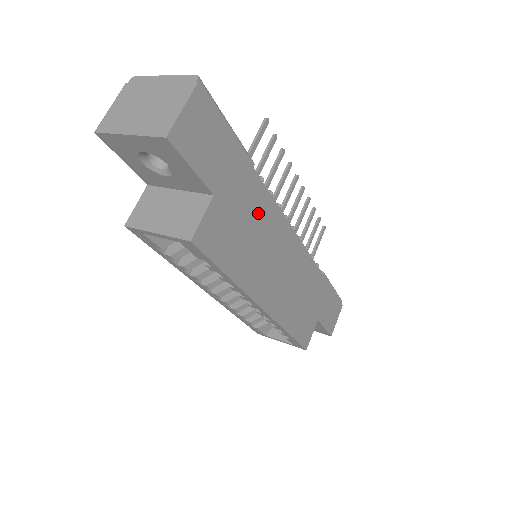
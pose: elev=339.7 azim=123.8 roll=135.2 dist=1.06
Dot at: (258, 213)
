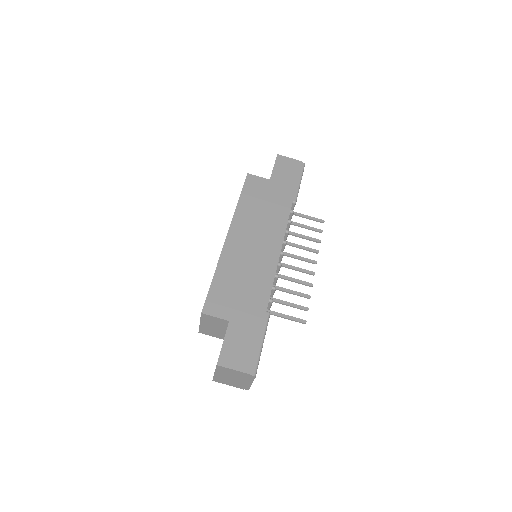
Dot at: (276, 210)
